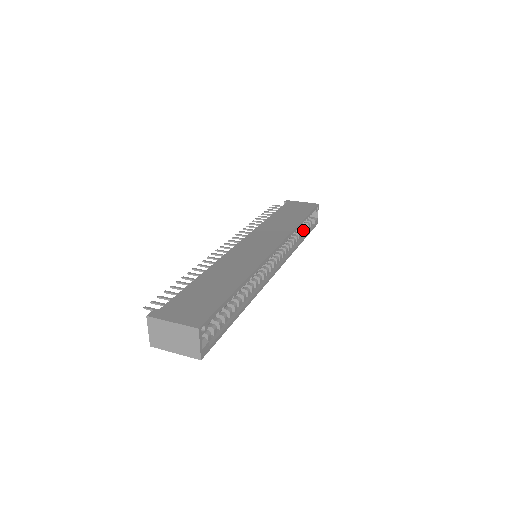
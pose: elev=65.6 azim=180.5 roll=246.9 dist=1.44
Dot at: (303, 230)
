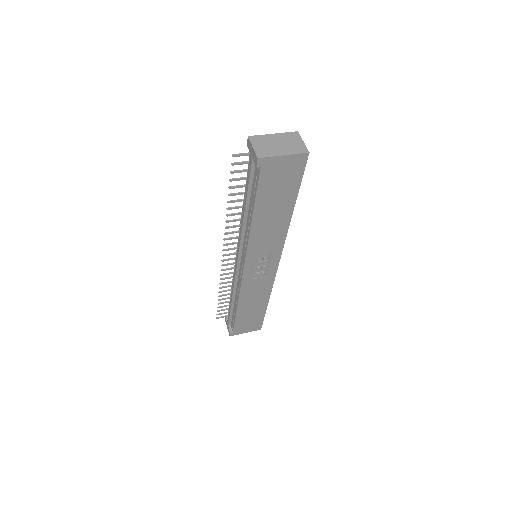
Dot at: occluded
